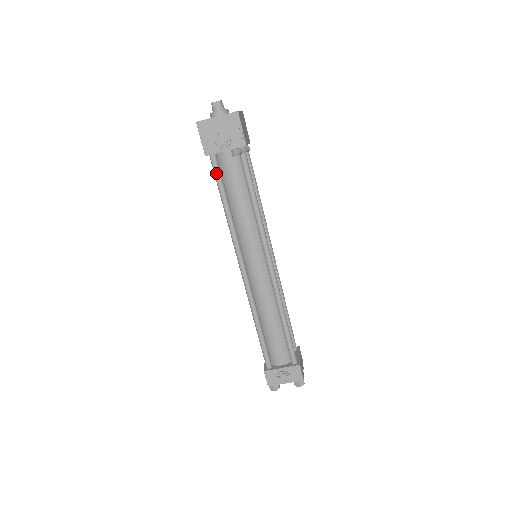
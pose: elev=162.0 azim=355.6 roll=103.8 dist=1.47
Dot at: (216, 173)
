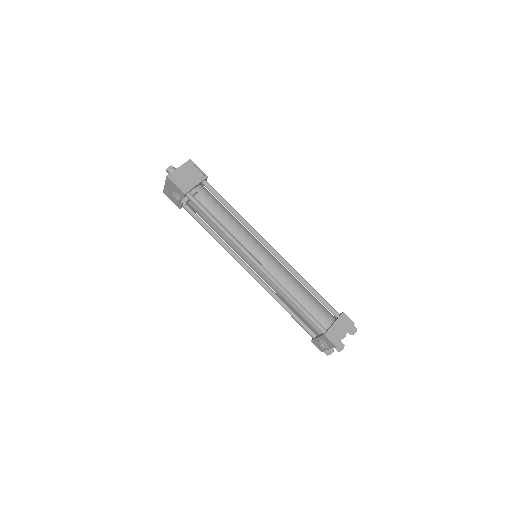
Dot at: (192, 216)
